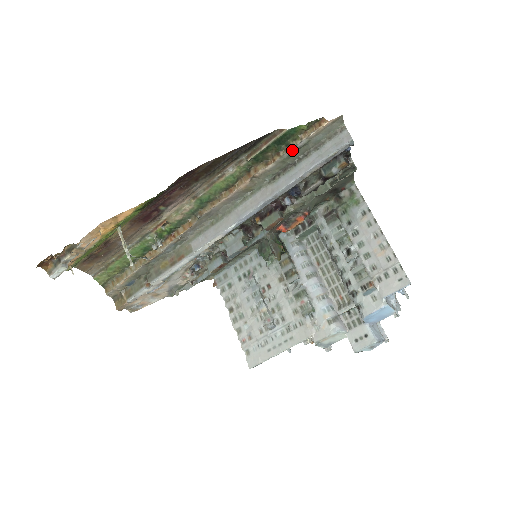
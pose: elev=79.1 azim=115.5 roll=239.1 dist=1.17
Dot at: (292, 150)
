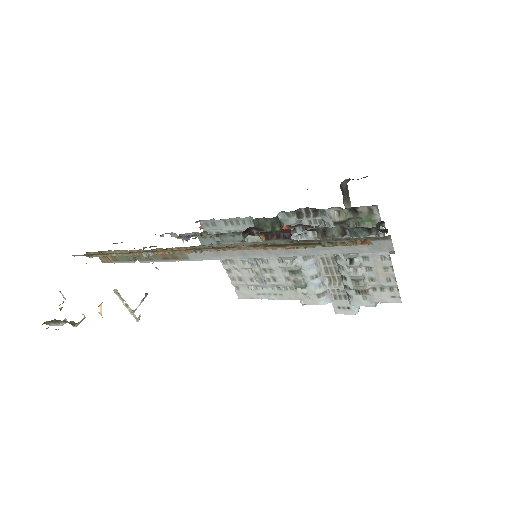
Dot at: (321, 246)
